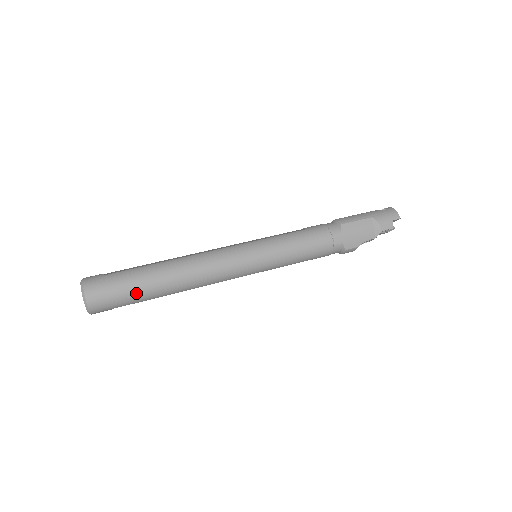
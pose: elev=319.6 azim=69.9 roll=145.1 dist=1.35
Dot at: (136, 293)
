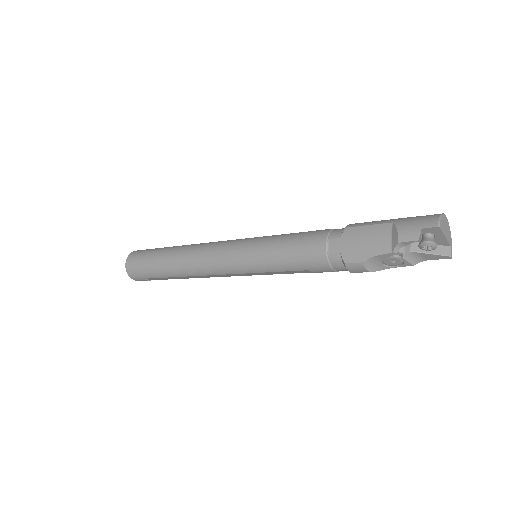
Dot at: (152, 266)
